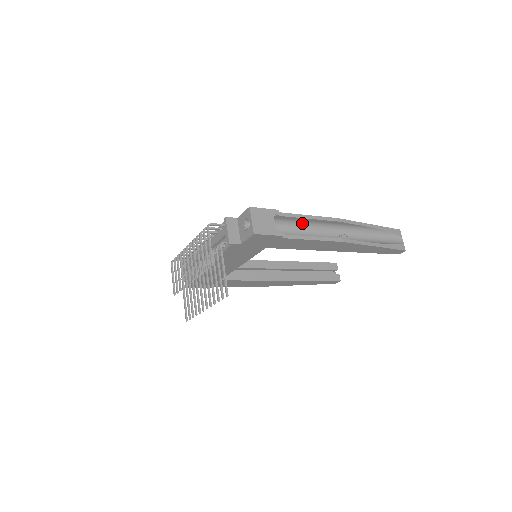
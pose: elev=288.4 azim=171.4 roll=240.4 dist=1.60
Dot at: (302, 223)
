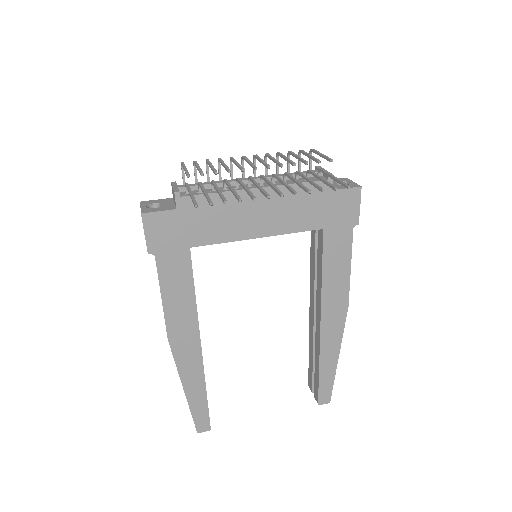
Dot at: occluded
